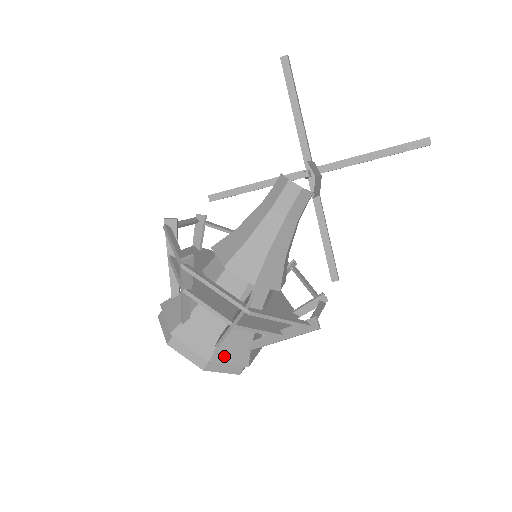
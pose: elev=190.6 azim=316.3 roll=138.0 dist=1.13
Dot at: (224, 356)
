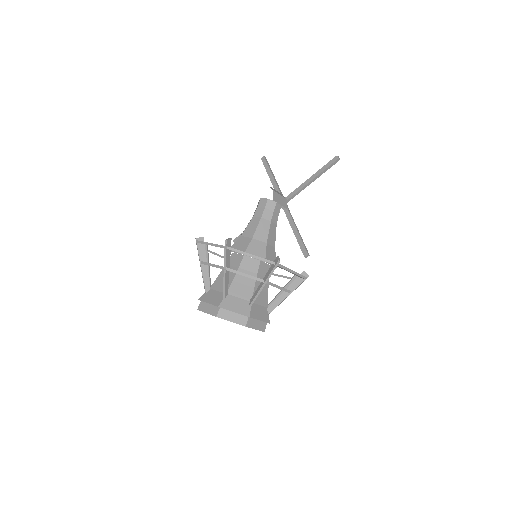
Dot at: (230, 306)
